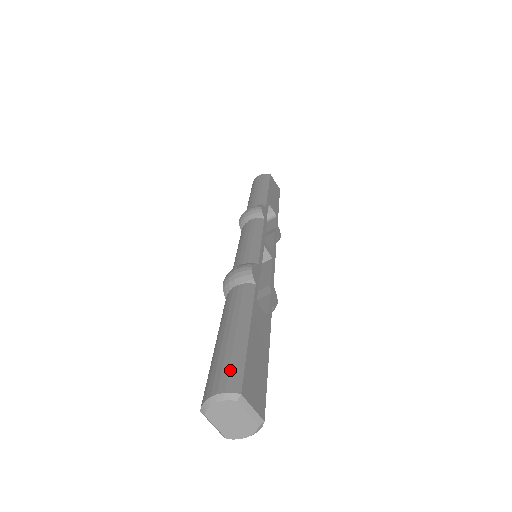
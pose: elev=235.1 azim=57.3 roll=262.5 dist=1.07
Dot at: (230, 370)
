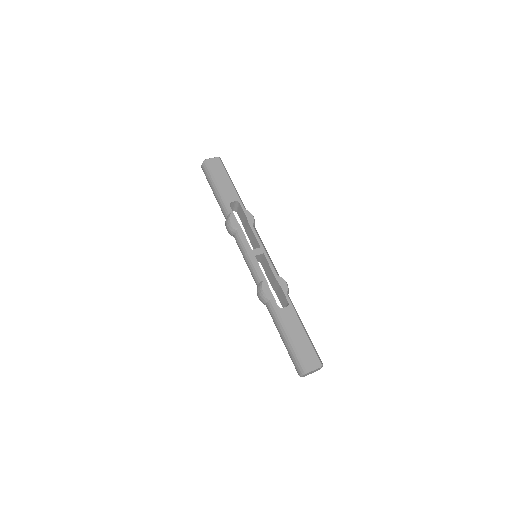
Dot at: (296, 362)
